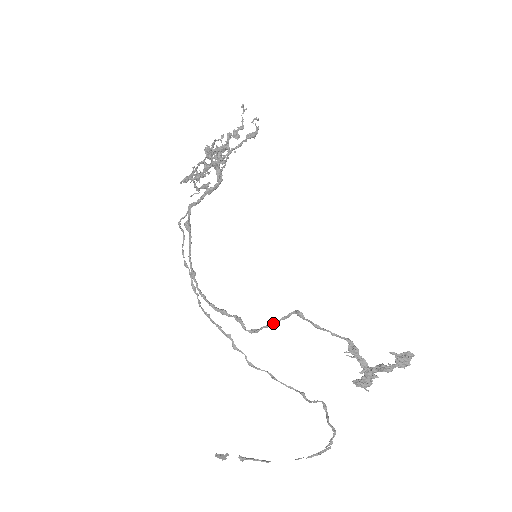
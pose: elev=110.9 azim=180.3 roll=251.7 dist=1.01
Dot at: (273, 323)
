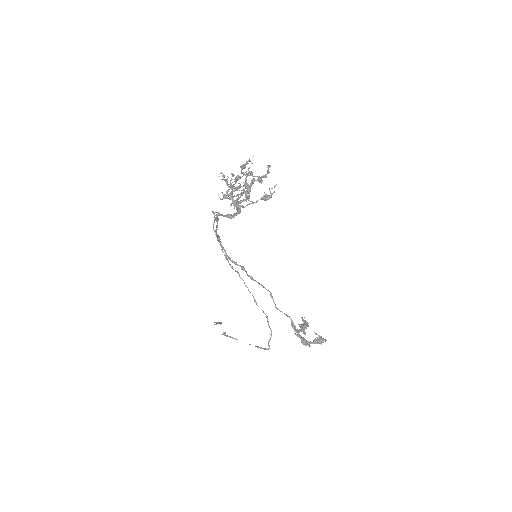
Dot at: occluded
